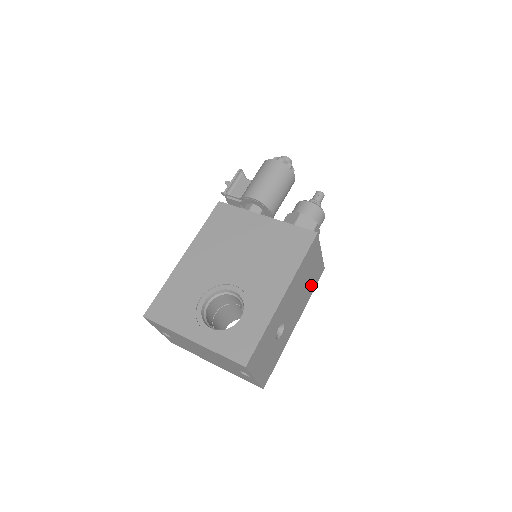
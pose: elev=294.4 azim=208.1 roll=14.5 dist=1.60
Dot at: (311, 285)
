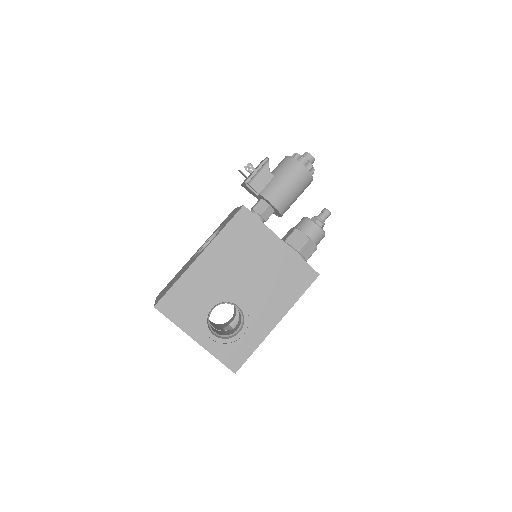
Dot at: occluded
